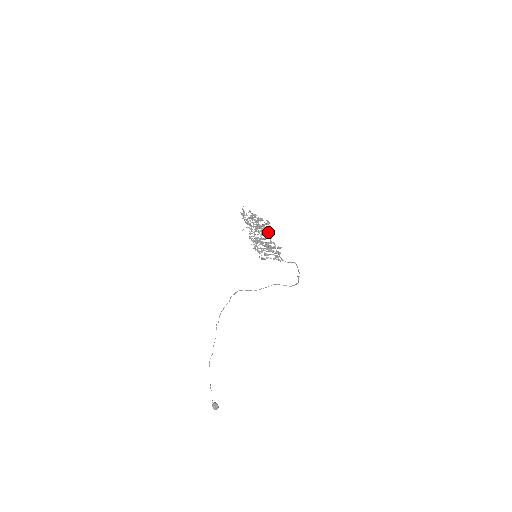
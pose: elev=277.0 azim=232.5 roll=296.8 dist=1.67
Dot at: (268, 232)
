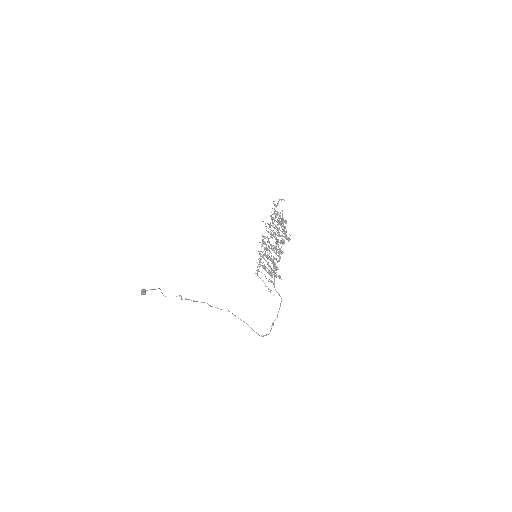
Dot at: (283, 244)
